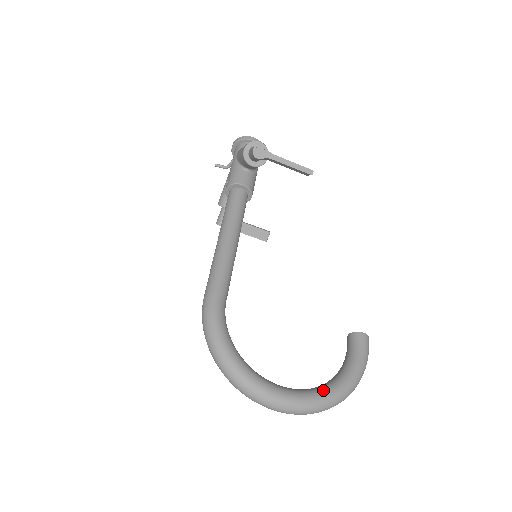
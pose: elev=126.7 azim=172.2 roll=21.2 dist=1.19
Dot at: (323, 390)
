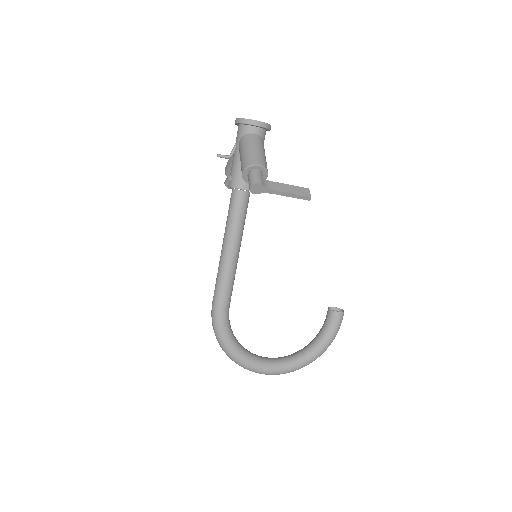
Dot at: (299, 360)
